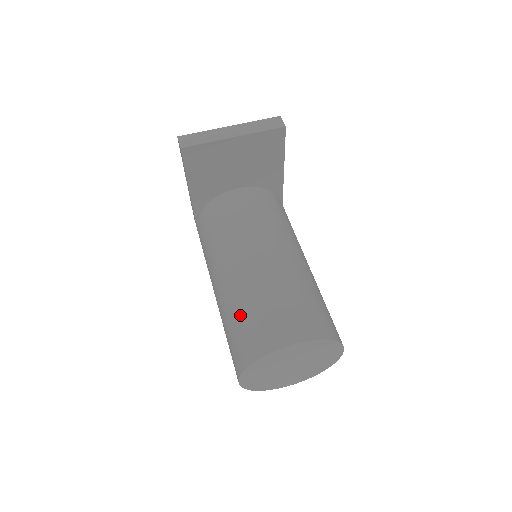
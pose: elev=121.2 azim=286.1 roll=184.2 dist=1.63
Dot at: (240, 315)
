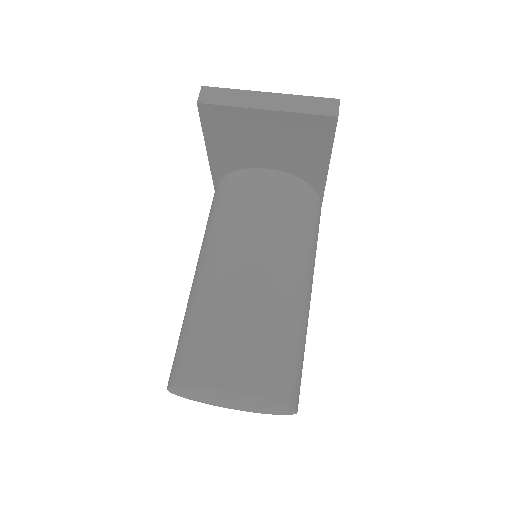
Dot at: (193, 324)
